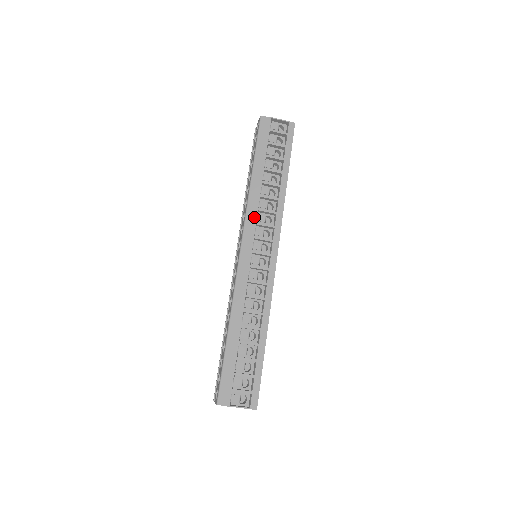
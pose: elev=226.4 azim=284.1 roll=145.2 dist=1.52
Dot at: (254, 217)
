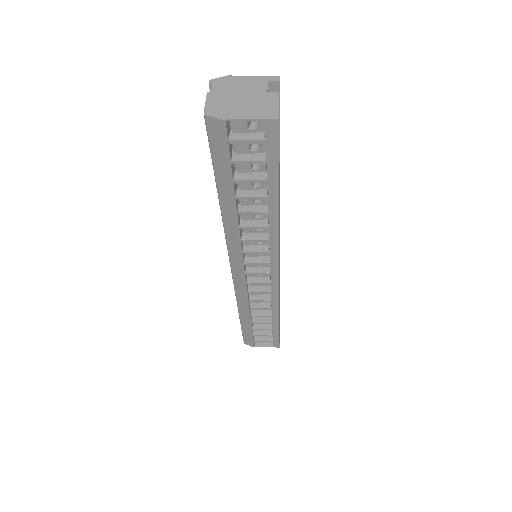
Dot at: (238, 248)
